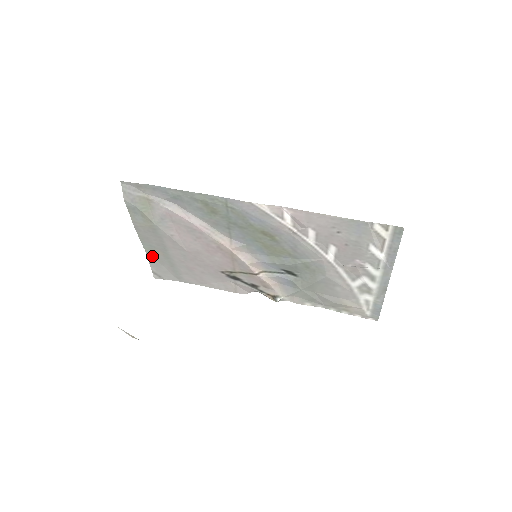
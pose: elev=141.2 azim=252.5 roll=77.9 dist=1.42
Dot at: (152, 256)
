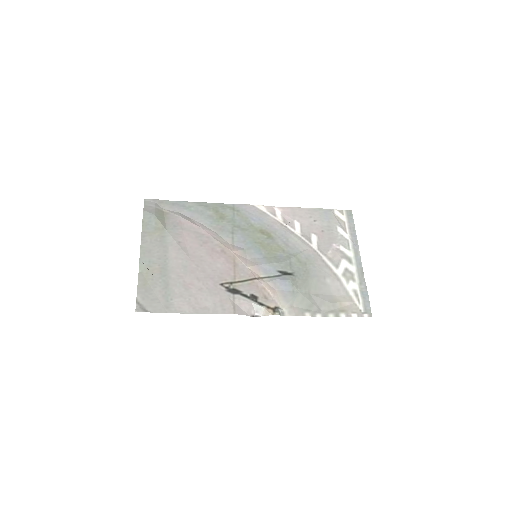
Dot at: (144, 278)
